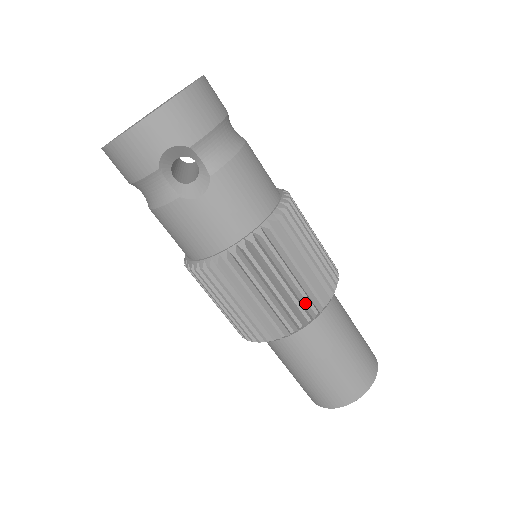
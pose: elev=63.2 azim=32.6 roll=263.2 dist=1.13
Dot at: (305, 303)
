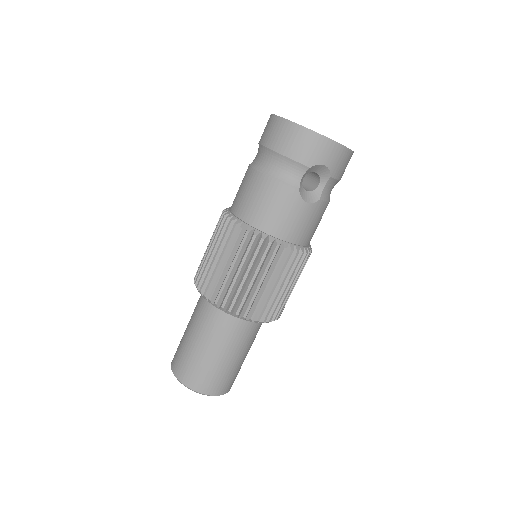
Dot at: (272, 309)
